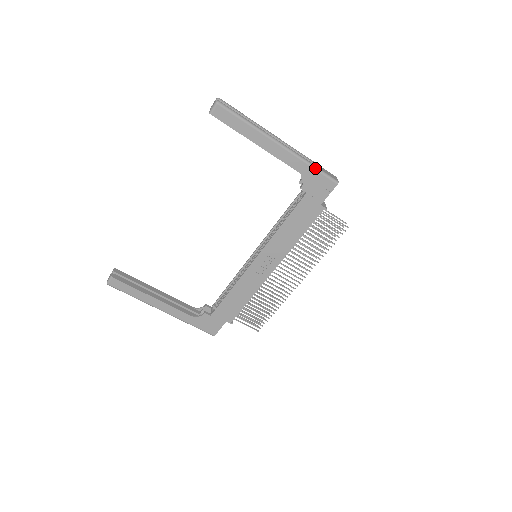
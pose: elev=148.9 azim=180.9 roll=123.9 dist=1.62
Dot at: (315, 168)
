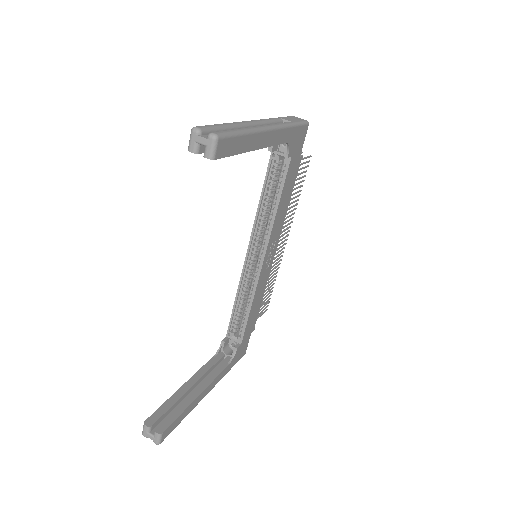
Dot at: (295, 125)
